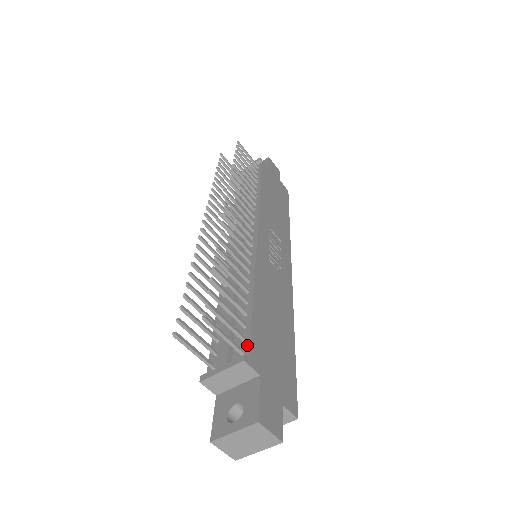
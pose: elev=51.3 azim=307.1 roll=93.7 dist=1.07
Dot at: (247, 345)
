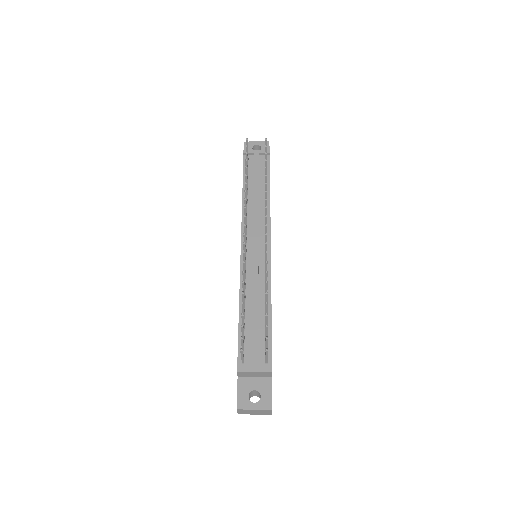
Dot at: (270, 357)
